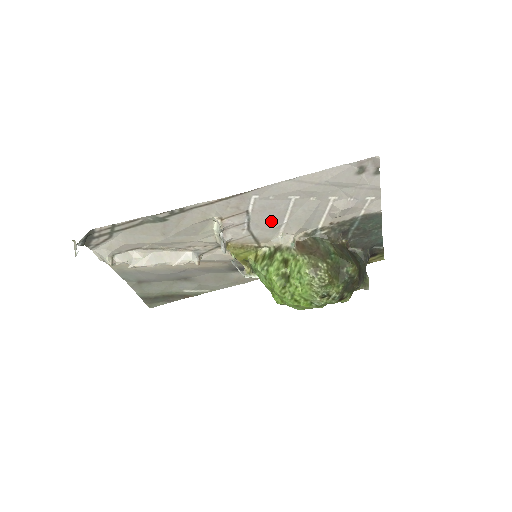
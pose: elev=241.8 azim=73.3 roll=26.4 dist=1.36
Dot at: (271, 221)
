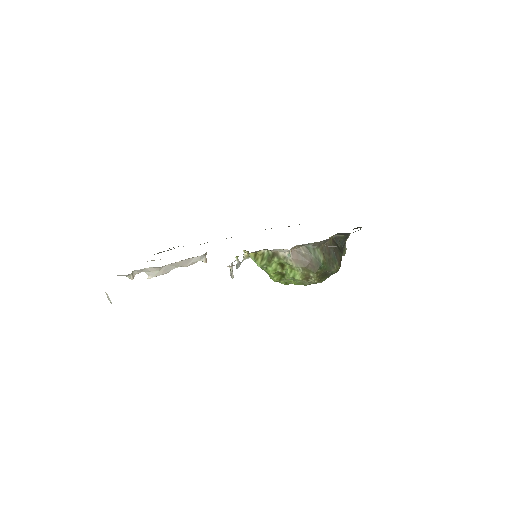
Dot at: occluded
